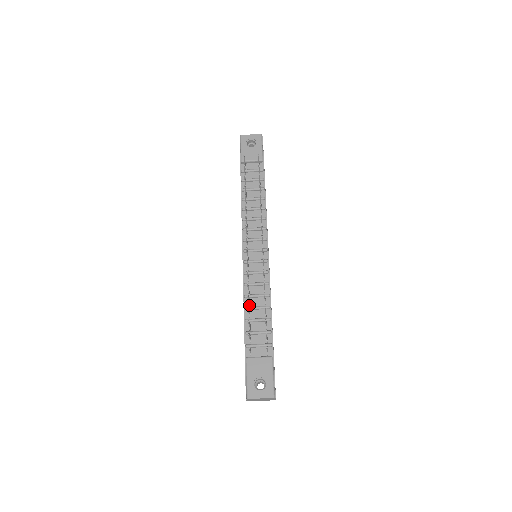
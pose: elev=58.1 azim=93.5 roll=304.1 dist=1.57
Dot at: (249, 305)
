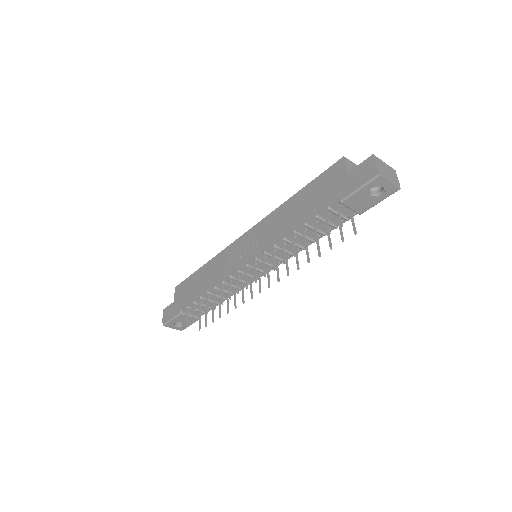
Dot at: (213, 293)
